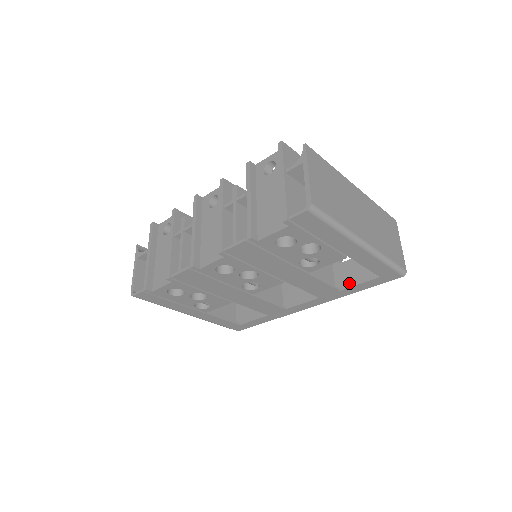
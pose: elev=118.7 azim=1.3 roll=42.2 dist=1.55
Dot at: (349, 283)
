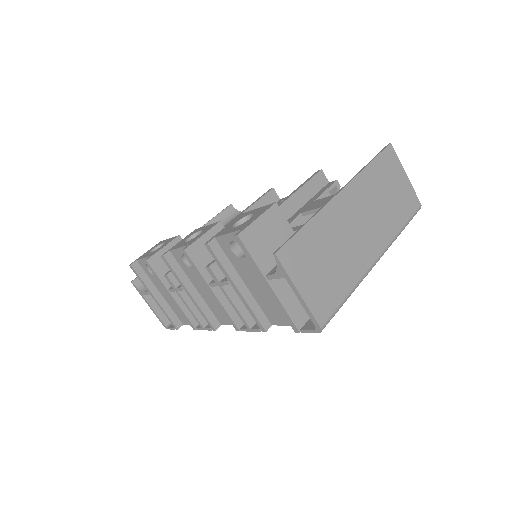
Dot at: occluded
